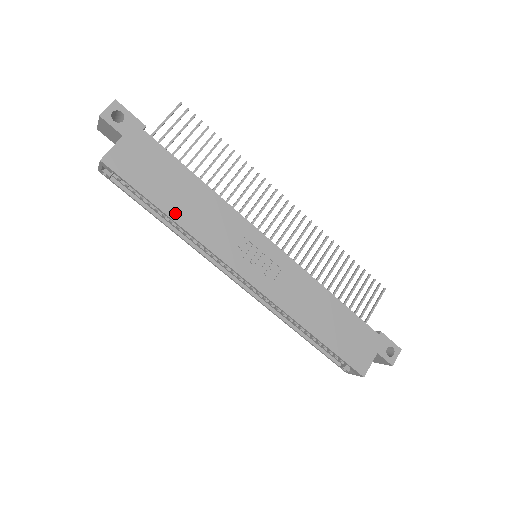
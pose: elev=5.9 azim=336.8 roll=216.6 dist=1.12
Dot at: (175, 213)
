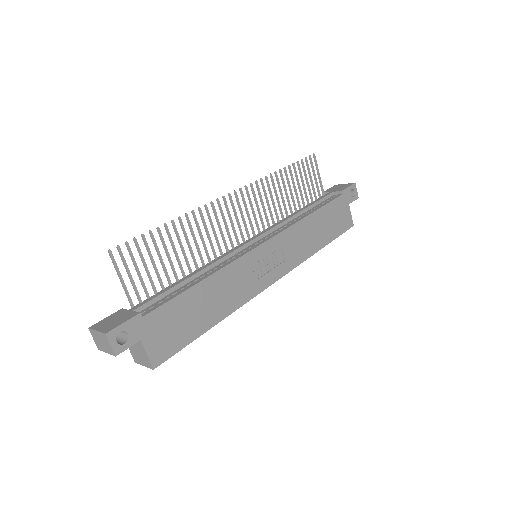
Dot at: (215, 318)
